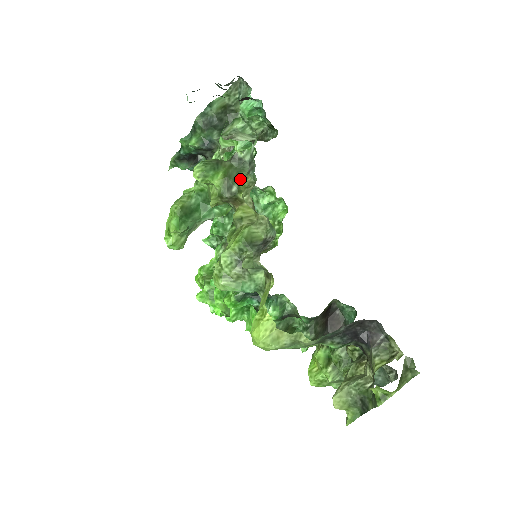
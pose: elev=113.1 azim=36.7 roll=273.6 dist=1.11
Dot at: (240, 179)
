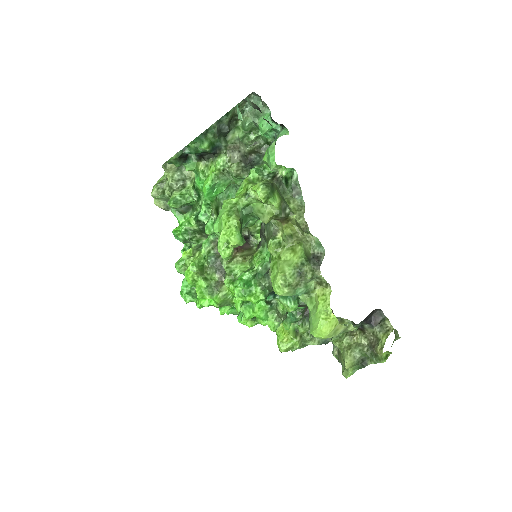
Dot at: (288, 201)
